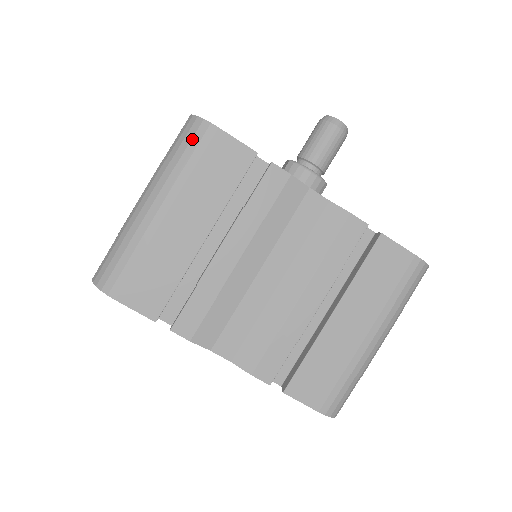
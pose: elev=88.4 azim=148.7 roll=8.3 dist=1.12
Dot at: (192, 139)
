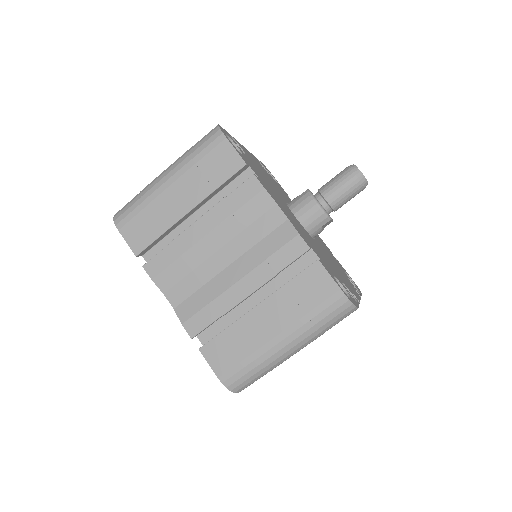
Dot at: (207, 140)
